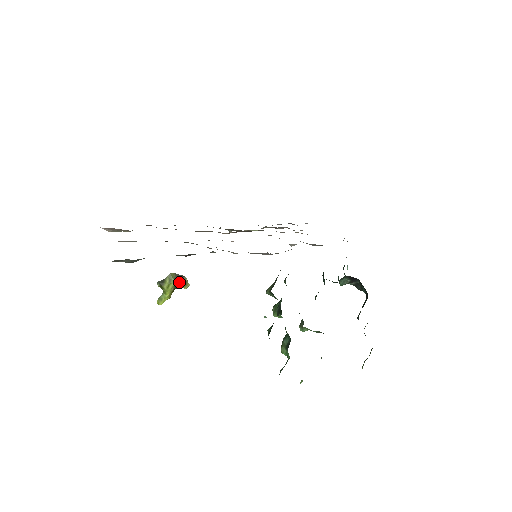
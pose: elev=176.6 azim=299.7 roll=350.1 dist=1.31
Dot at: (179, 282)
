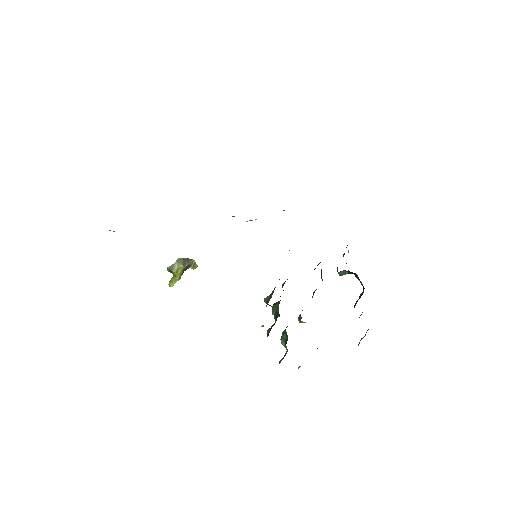
Dot at: (187, 265)
